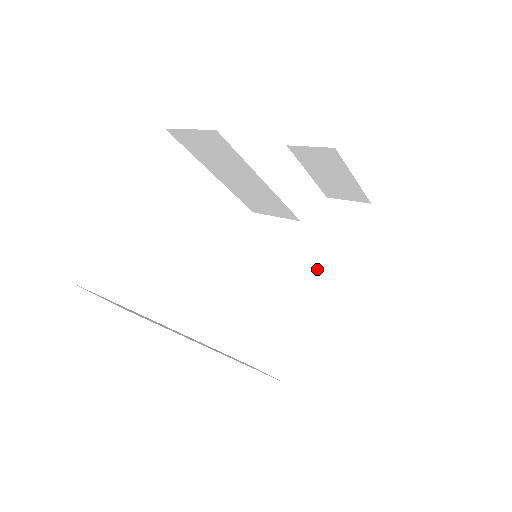
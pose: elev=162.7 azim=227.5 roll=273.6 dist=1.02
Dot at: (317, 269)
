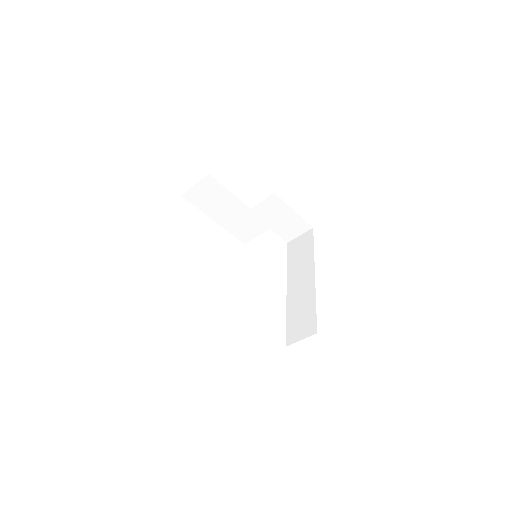
Dot at: (300, 274)
